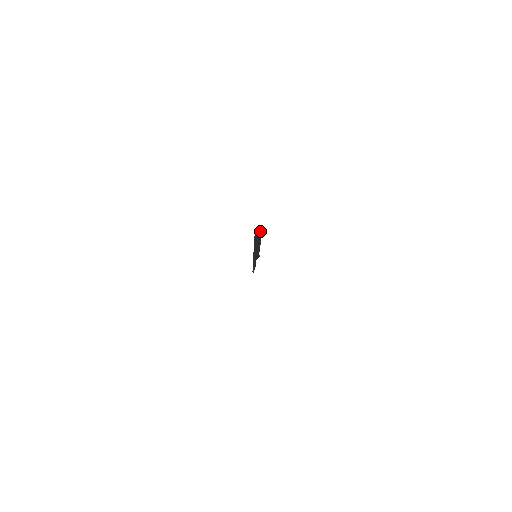
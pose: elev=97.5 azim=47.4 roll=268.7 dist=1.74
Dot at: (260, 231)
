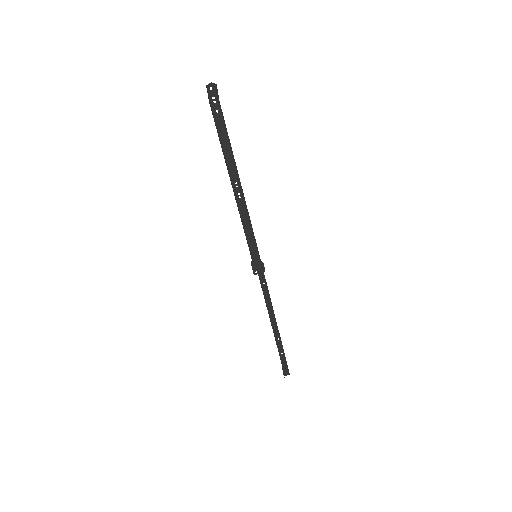
Dot at: (210, 83)
